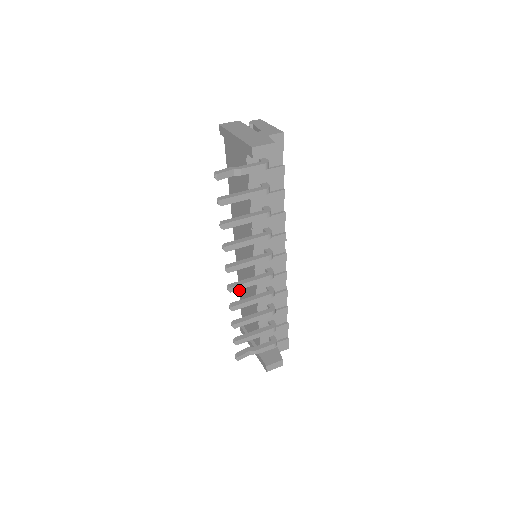
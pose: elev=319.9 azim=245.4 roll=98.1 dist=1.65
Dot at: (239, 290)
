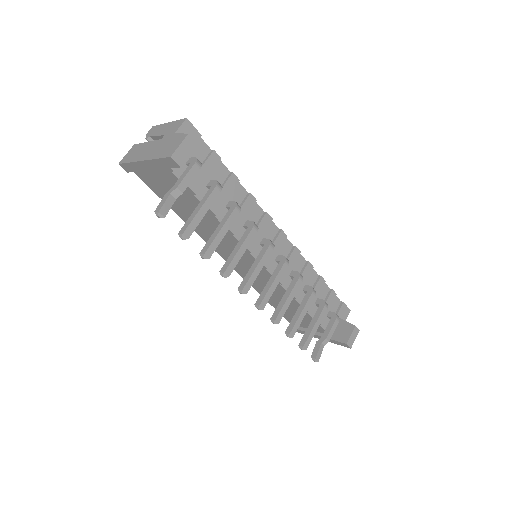
Dot at: occluded
